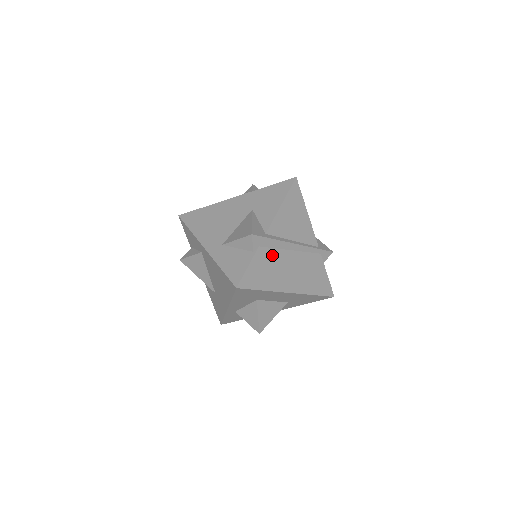
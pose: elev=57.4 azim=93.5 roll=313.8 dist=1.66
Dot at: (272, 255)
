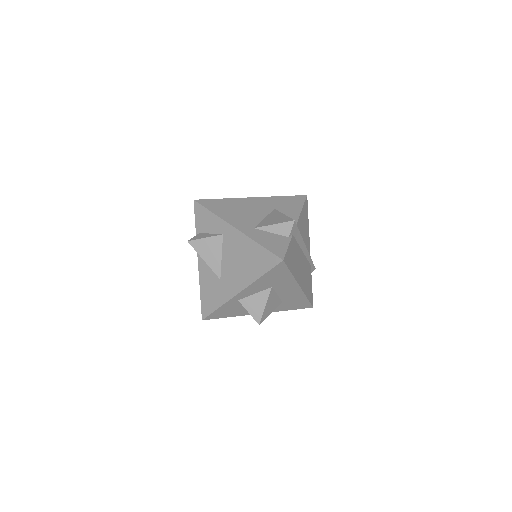
Dot at: (296, 247)
